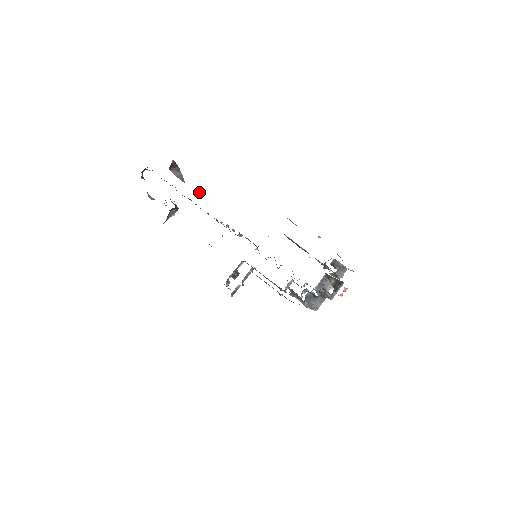
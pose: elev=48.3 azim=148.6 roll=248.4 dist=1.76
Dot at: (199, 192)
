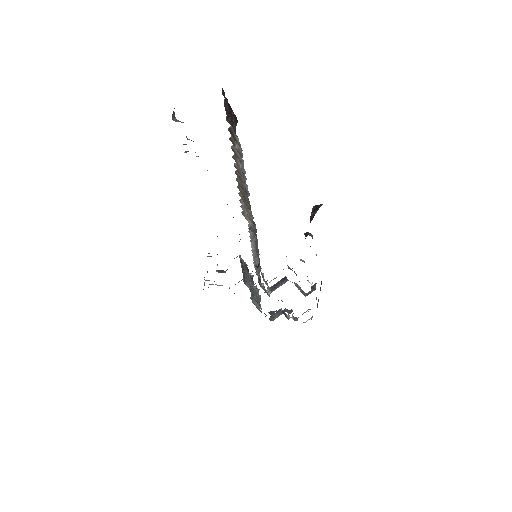
Dot at: (309, 234)
